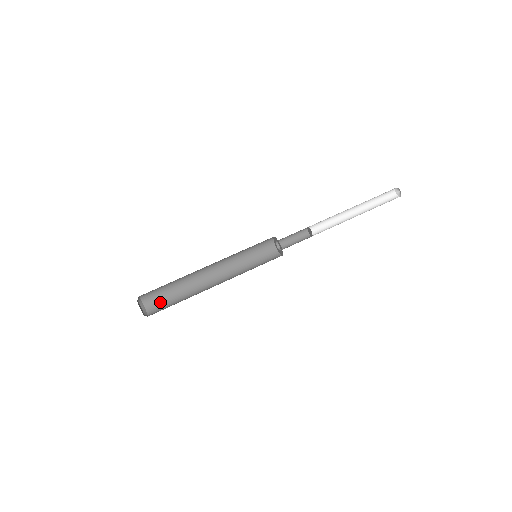
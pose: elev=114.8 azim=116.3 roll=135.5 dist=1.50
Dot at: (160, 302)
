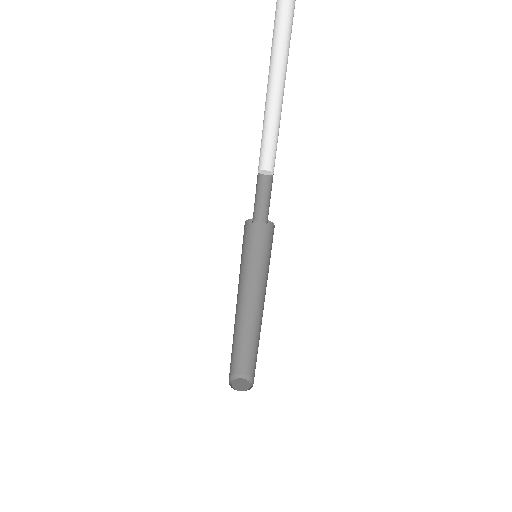
Dot at: (232, 364)
